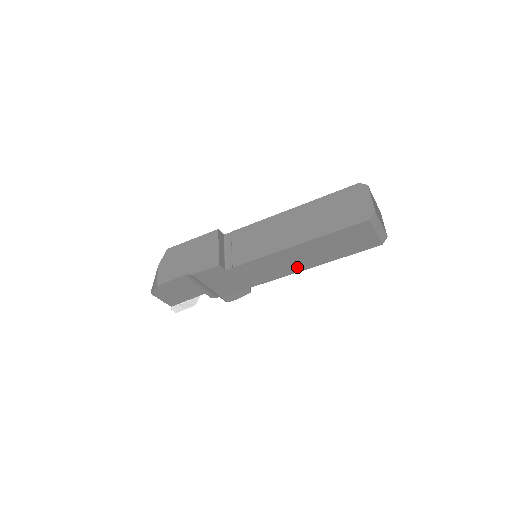
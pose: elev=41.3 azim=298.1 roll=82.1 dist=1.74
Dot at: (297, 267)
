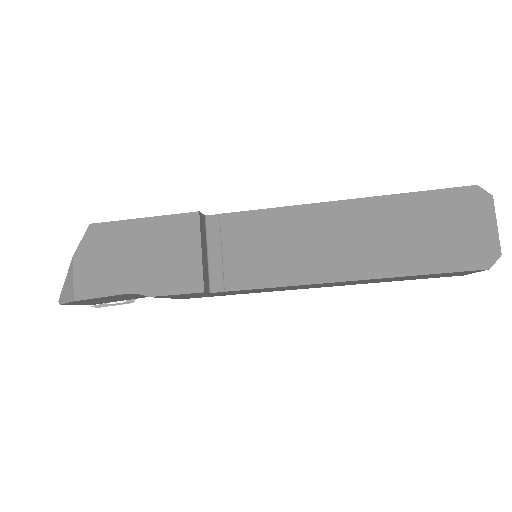
Dot at: (323, 286)
